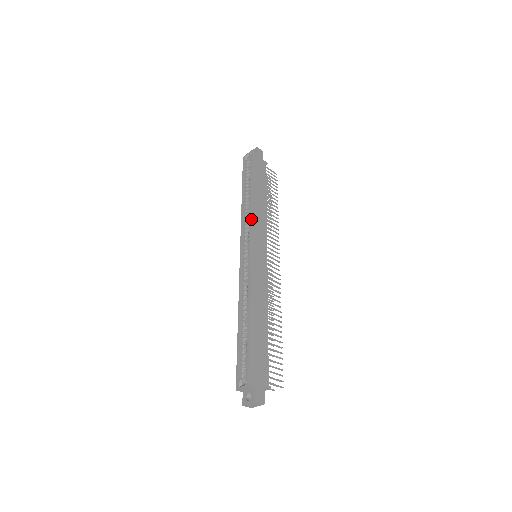
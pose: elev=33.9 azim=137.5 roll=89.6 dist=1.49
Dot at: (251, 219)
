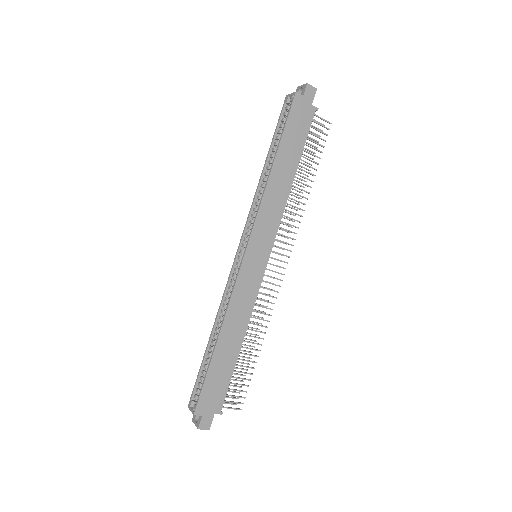
Dot at: (259, 211)
